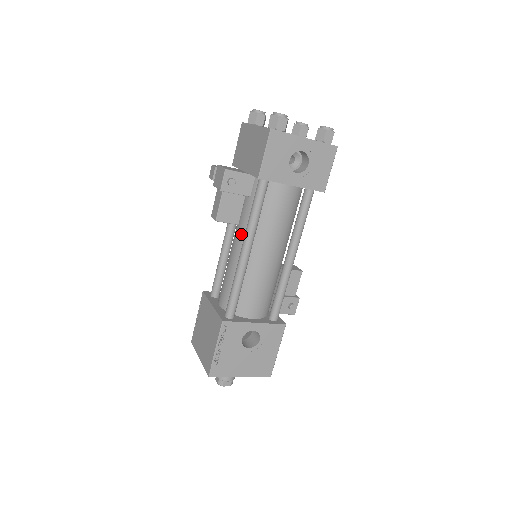
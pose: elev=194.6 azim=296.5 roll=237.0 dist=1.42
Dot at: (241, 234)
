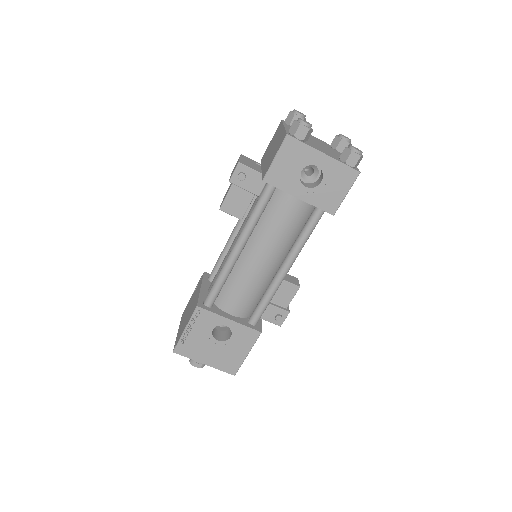
Dot at: occluded
